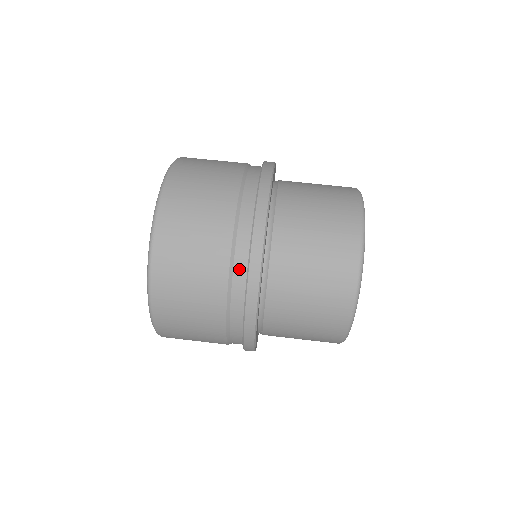
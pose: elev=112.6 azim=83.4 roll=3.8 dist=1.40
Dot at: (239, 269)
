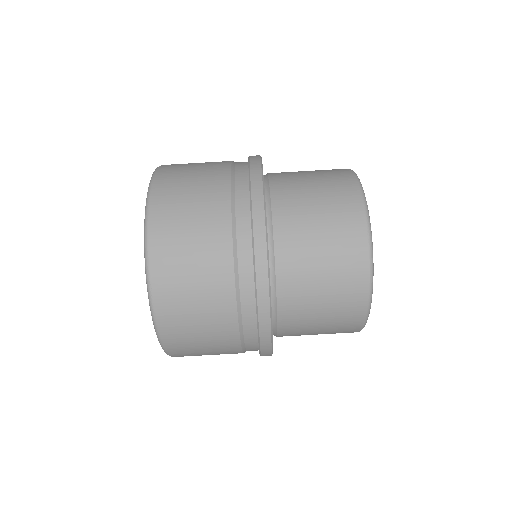
Dot at: (248, 313)
